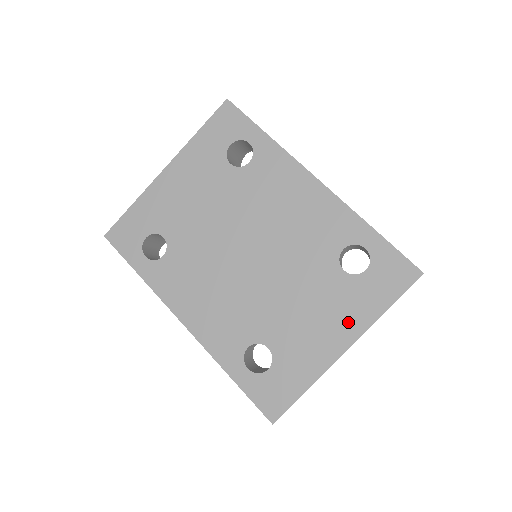
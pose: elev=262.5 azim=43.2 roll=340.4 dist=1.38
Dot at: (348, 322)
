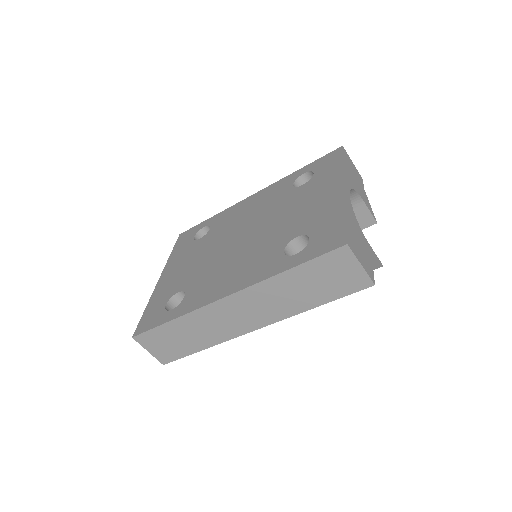
Dot at: (330, 184)
